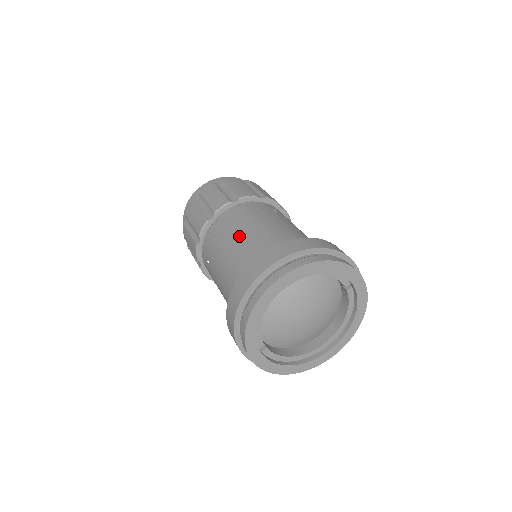
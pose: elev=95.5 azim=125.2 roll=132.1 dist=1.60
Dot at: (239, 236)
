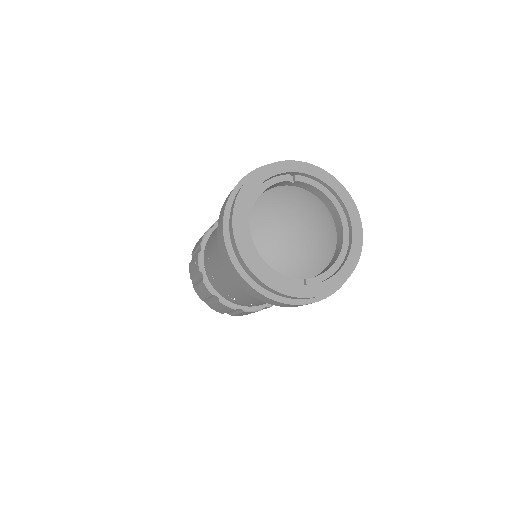
Dot at: (215, 256)
